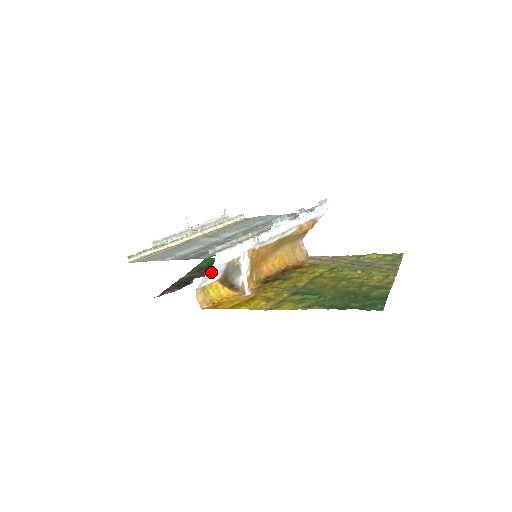
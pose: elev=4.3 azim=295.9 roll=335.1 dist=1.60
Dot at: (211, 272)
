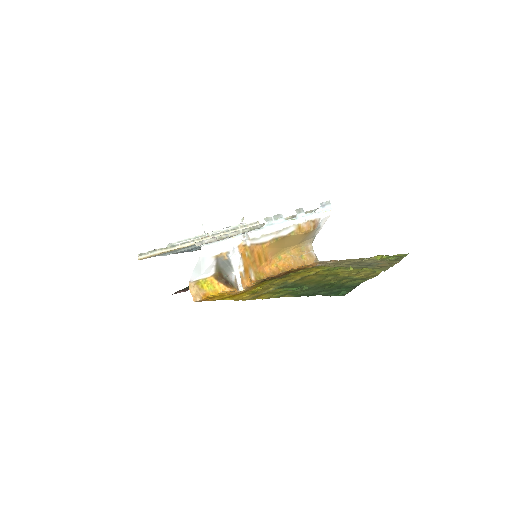
Dot at: (201, 265)
